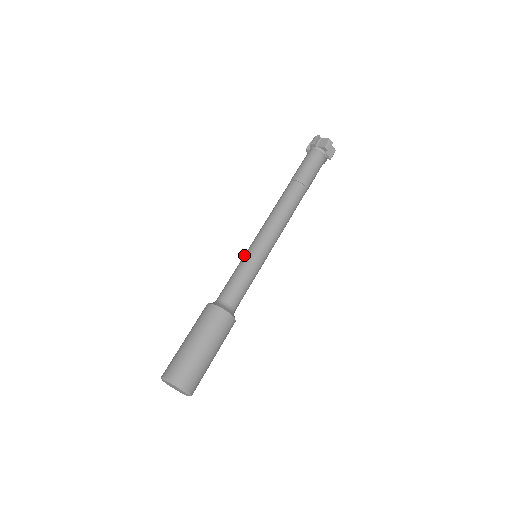
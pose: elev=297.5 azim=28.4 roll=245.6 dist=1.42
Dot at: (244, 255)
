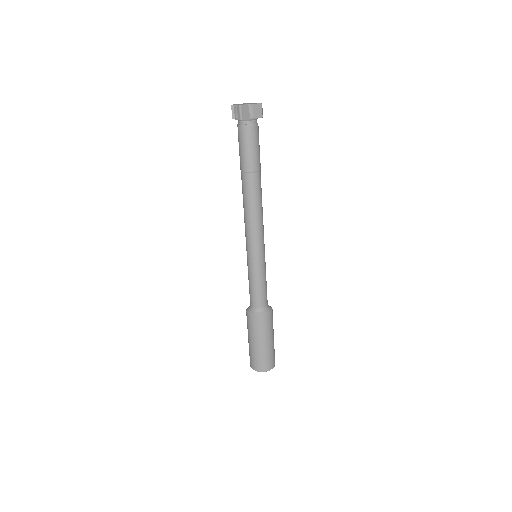
Dot at: (255, 265)
